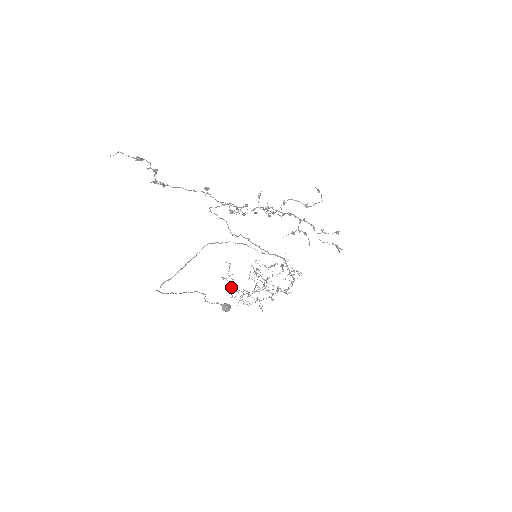
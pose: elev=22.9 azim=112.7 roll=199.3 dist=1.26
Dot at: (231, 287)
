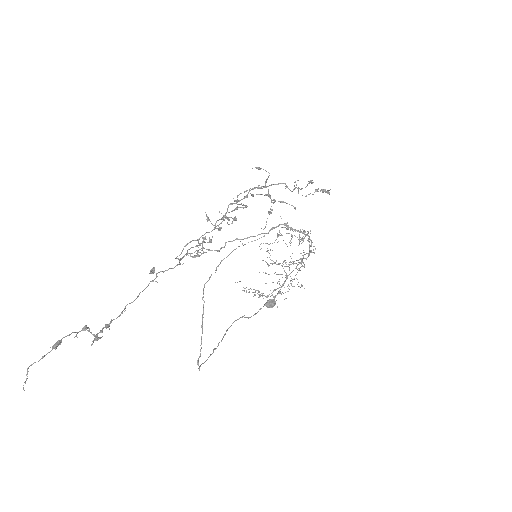
Dot at: occluded
